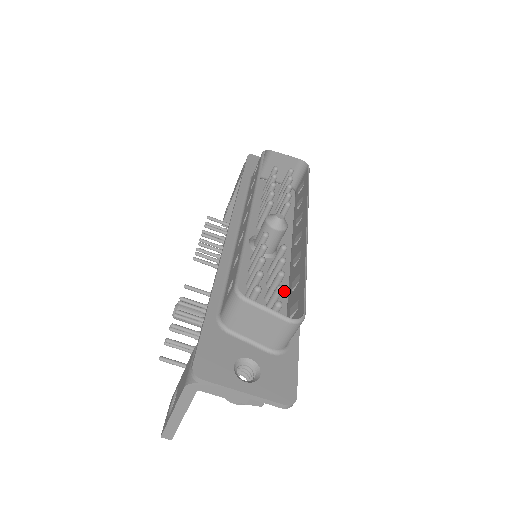
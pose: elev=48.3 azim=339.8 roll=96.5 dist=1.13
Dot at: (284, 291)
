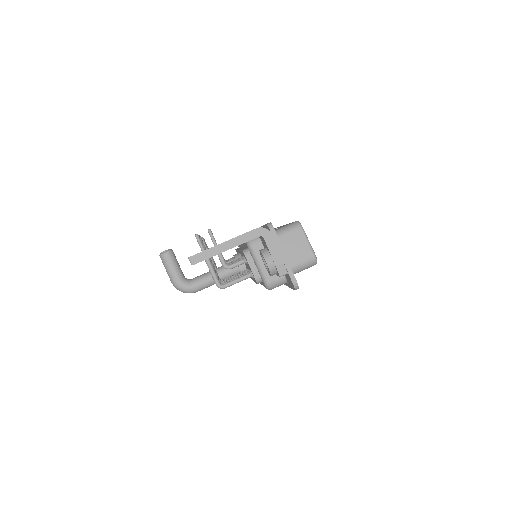
Dot at: occluded
